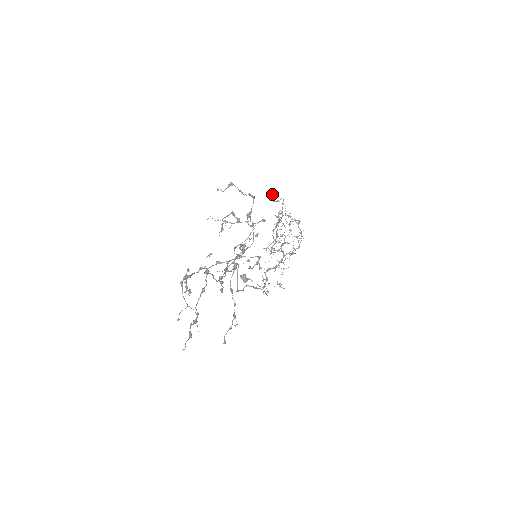
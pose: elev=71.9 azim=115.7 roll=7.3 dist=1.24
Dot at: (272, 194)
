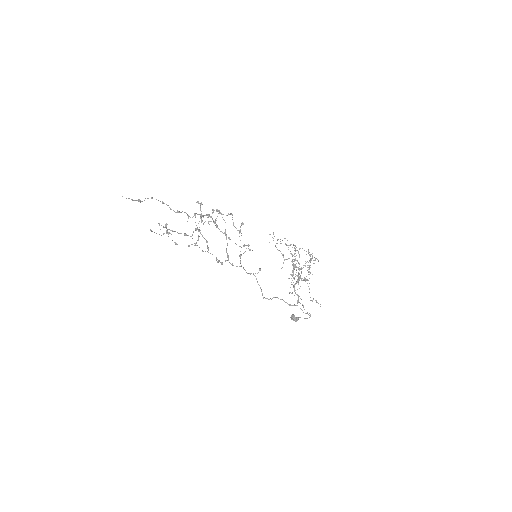
Dot at: occluded
